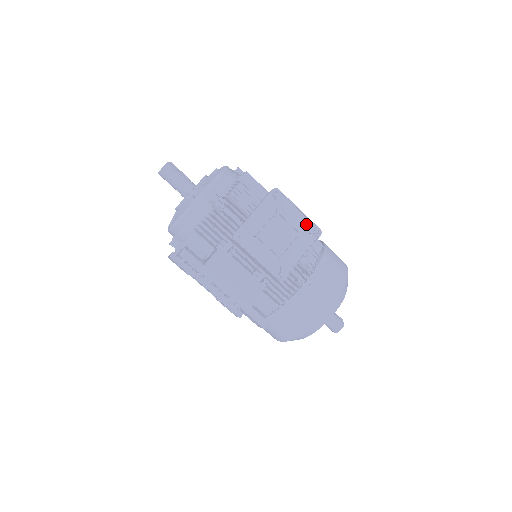
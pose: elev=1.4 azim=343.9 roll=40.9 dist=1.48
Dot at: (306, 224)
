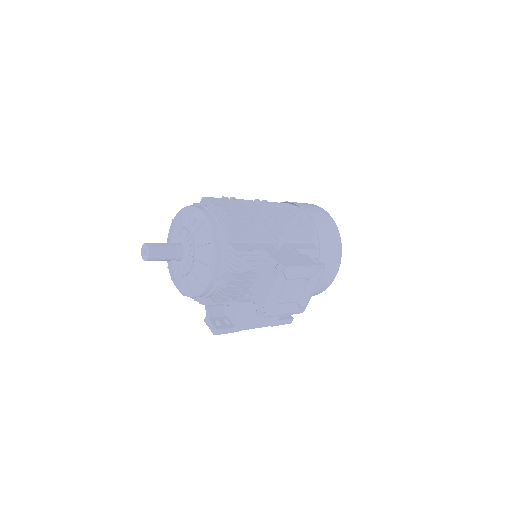
Dot at: (312, 269)
